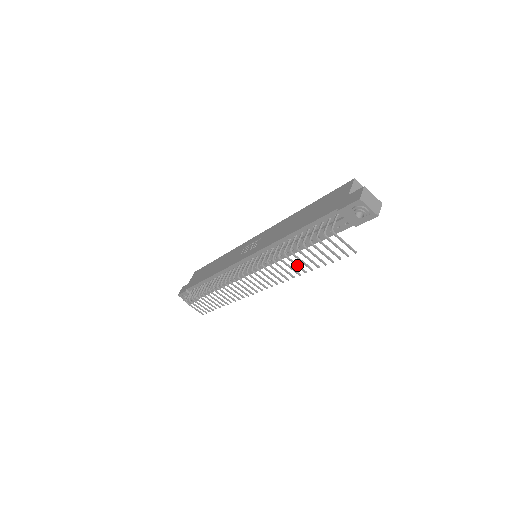
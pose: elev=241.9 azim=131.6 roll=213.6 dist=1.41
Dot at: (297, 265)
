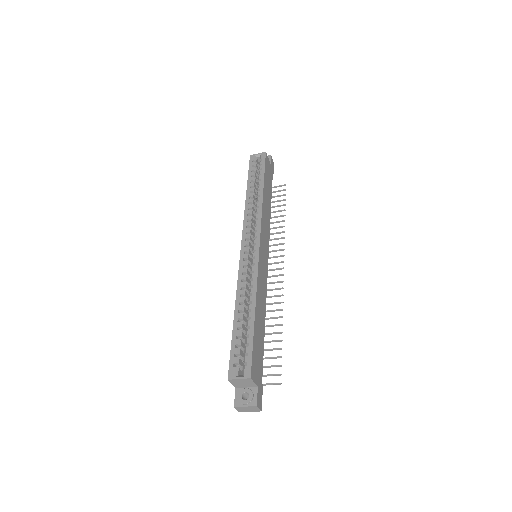
Dot at: occluded
